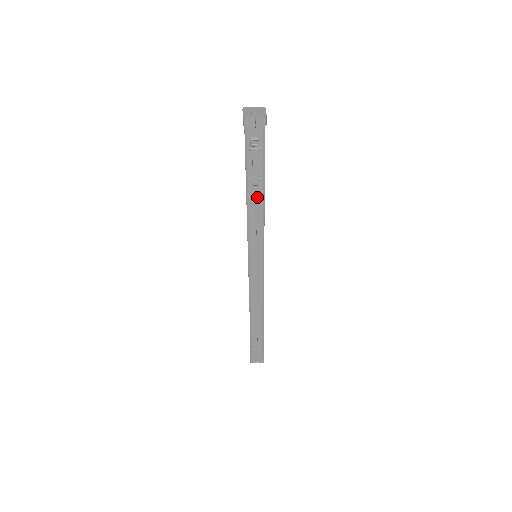
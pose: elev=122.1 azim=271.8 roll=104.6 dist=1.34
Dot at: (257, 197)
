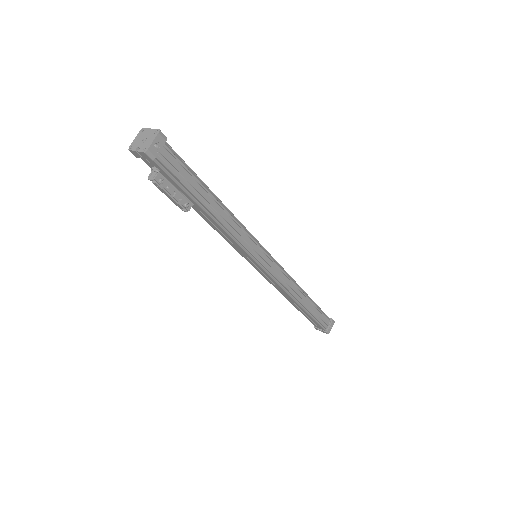
Dot at: (206, 215)
